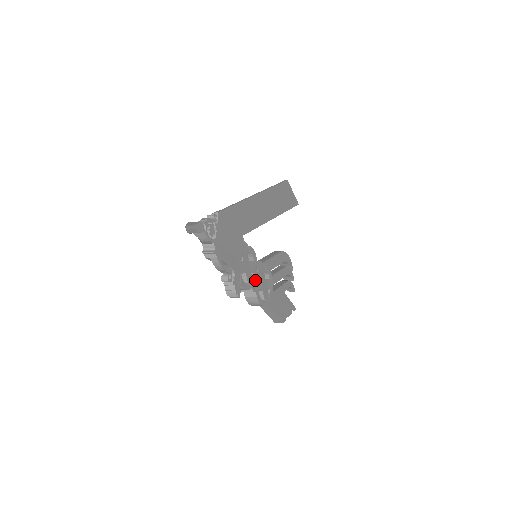
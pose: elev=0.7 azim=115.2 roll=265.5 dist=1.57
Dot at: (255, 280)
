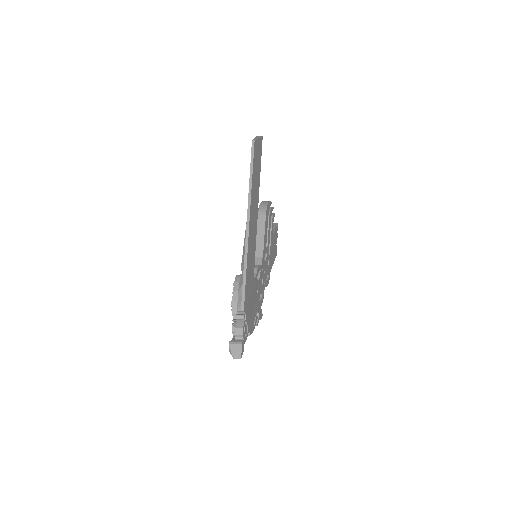
Dot at: (263, 280)
